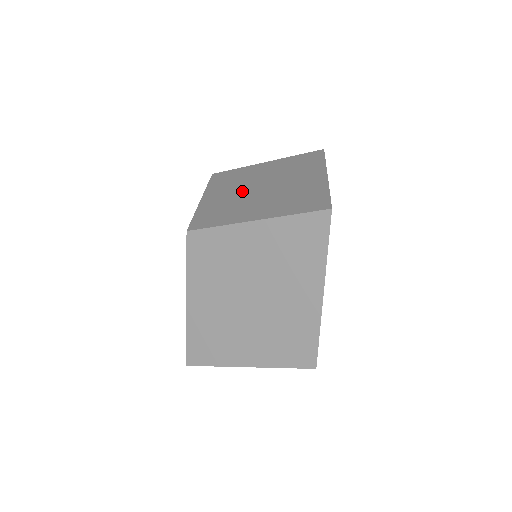
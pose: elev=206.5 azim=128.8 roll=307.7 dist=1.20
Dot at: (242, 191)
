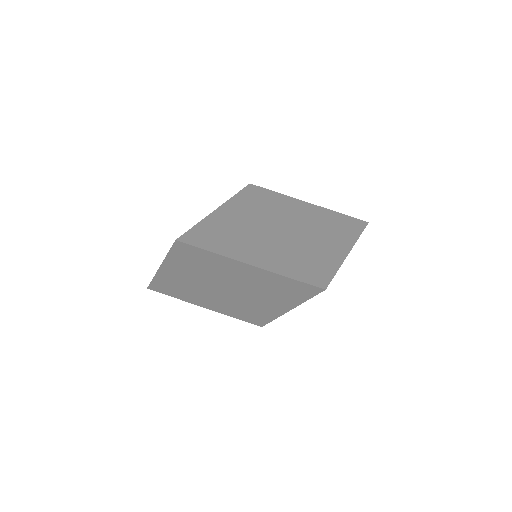
Dot at: occluded
